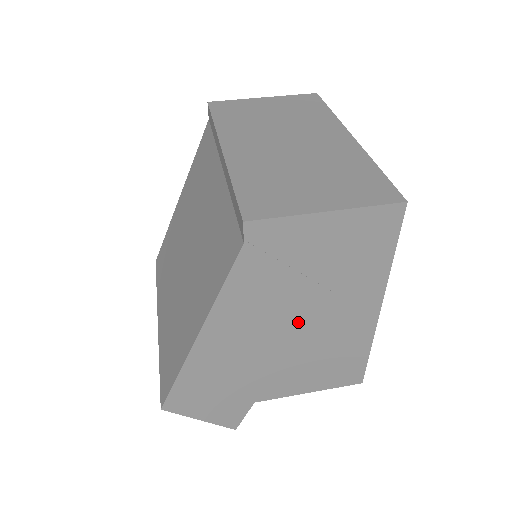
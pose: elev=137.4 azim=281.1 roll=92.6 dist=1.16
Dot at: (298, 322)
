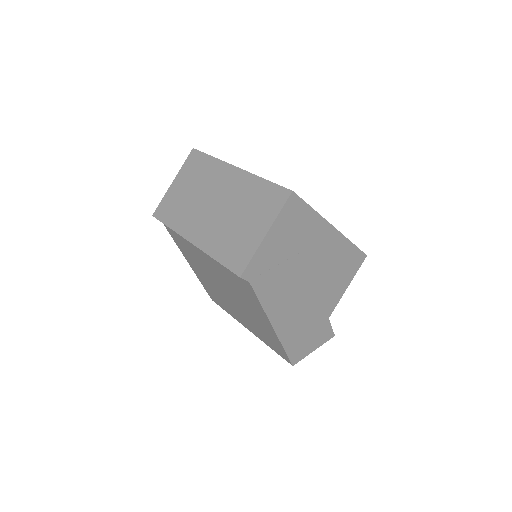
Dot at: (306, 275)
